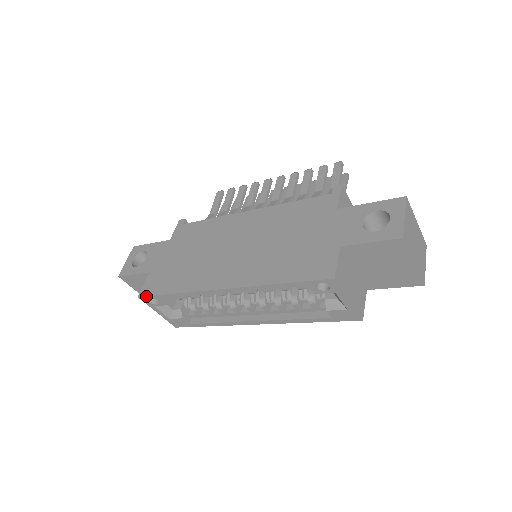
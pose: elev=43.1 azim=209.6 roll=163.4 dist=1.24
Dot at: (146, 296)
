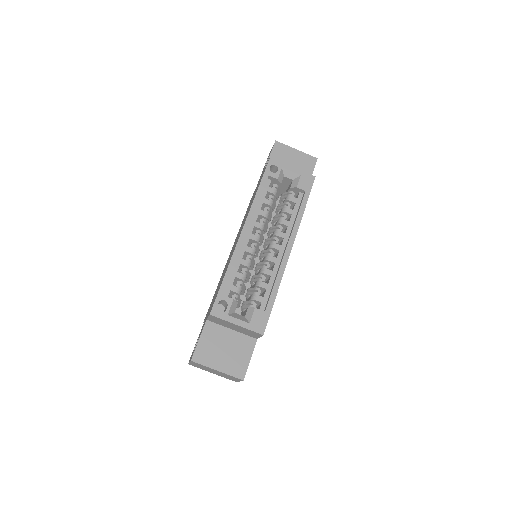
Dot at: (213, 304)
